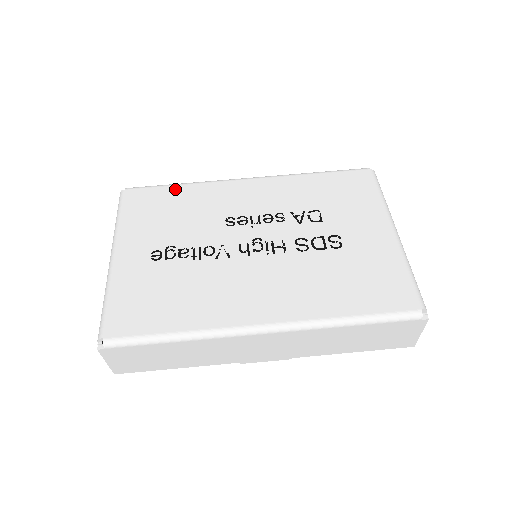
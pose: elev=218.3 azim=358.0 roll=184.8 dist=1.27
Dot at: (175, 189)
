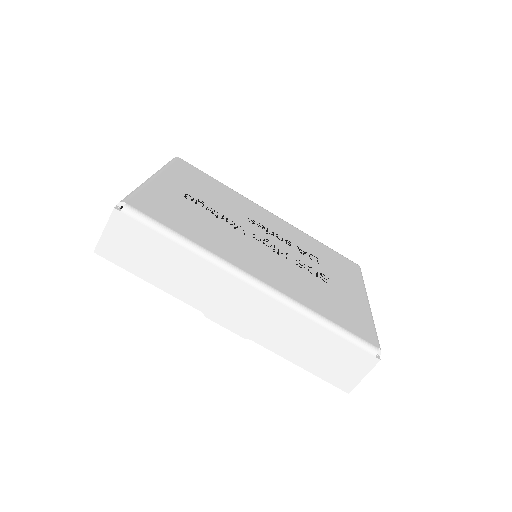
Dot at: (217, 182)
